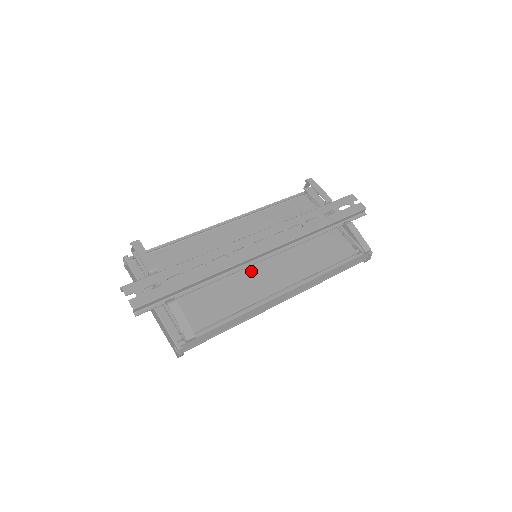
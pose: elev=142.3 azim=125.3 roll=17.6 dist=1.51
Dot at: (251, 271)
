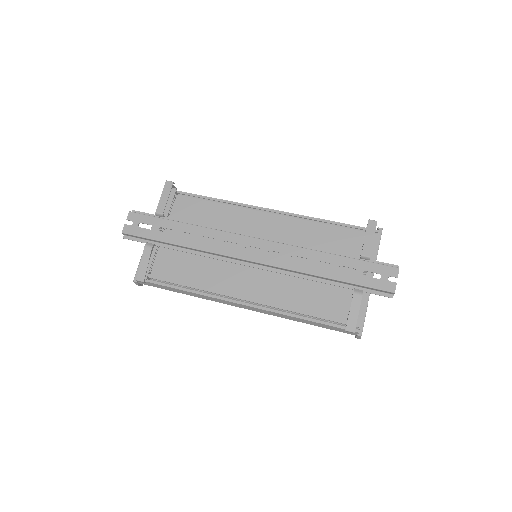
Dot at: (236, 265)
